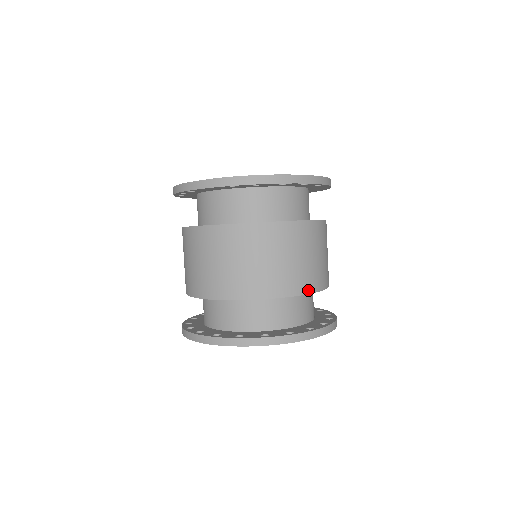
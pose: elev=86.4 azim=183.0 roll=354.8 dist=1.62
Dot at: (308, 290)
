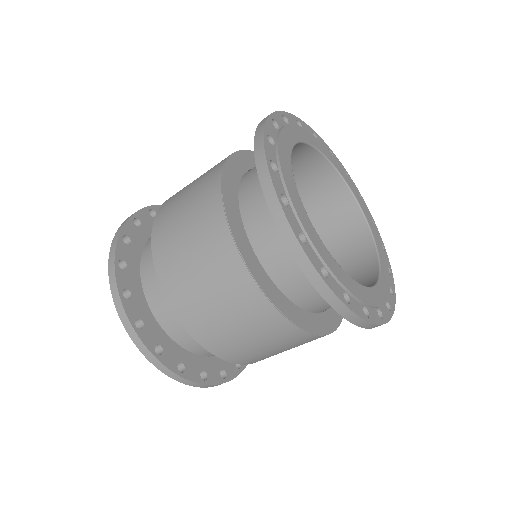
Dot at: (257, 361)
